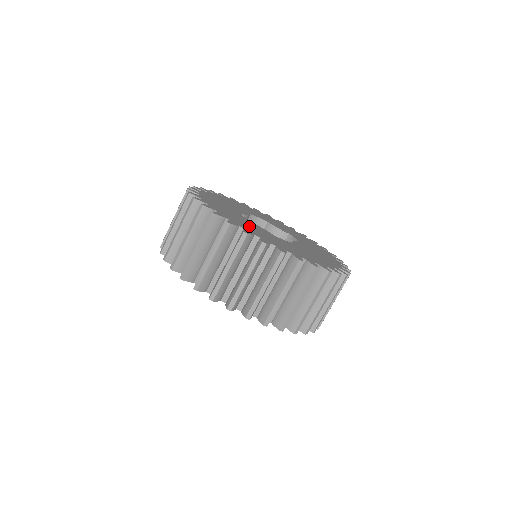
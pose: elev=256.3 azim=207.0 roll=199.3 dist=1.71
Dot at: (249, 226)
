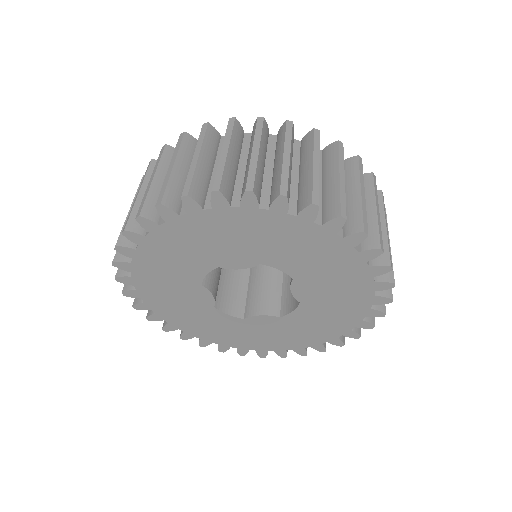
Dot at: occluded
